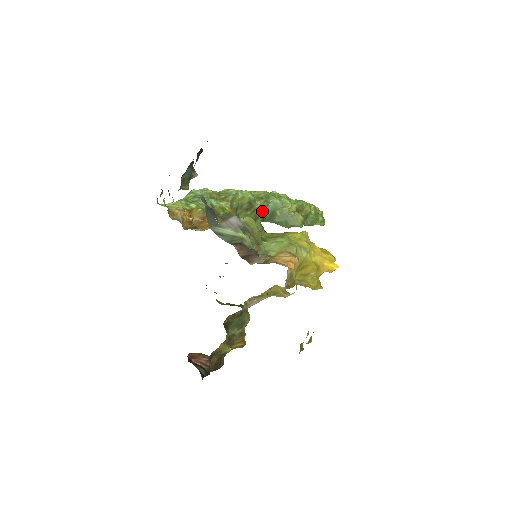
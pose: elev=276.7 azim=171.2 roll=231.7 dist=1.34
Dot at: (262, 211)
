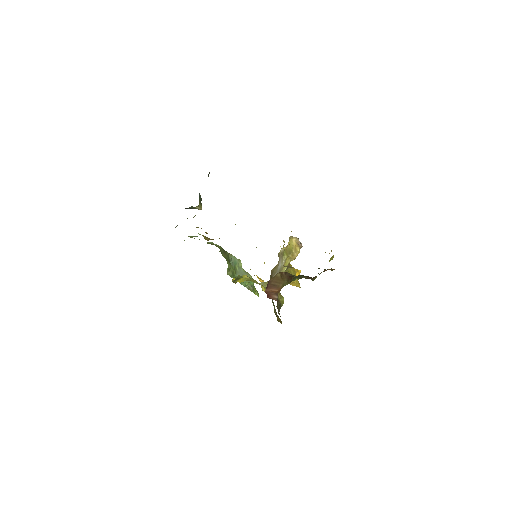
Dot at: (230, 261)
